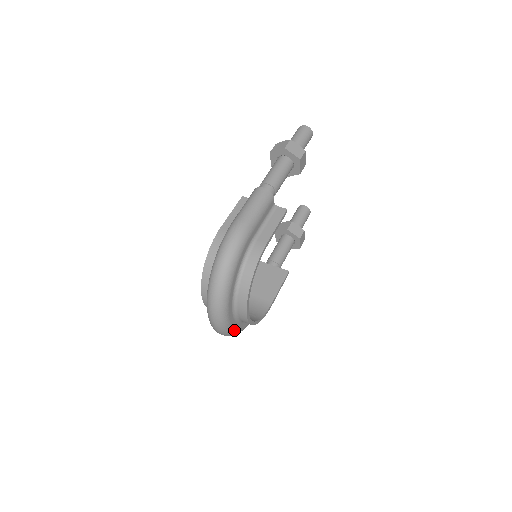
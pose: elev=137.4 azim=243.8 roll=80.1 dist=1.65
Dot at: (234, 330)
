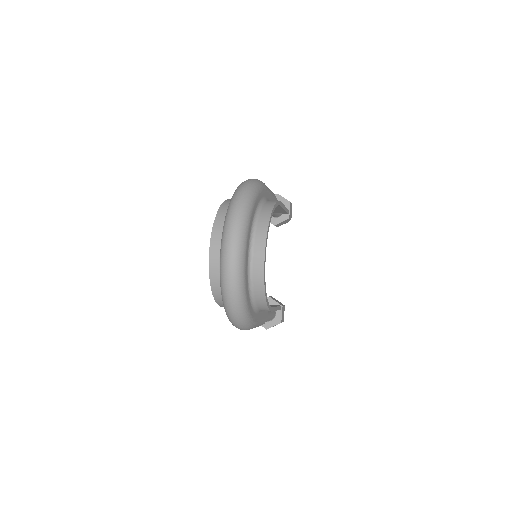
Dot at: (244, 280)
